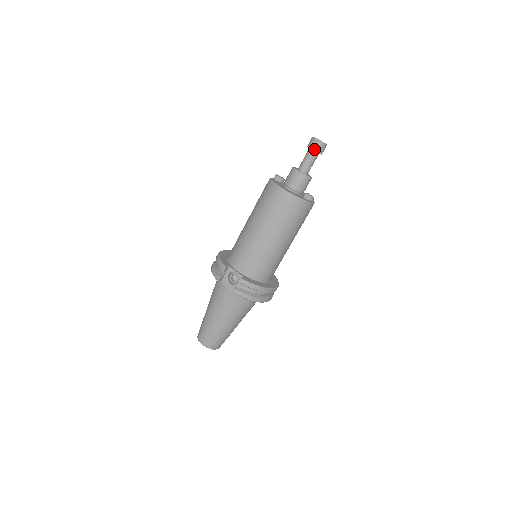
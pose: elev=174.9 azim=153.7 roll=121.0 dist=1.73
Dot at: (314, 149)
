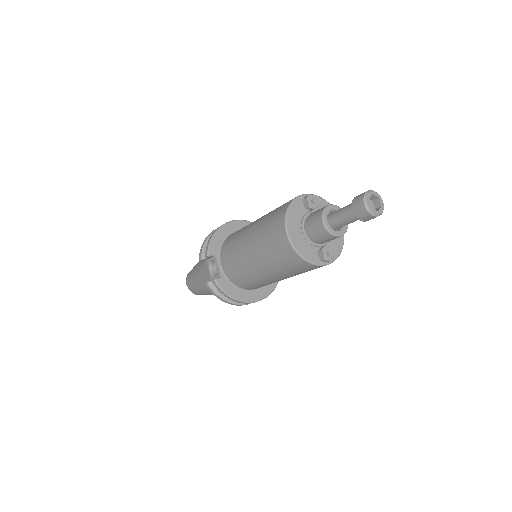
Dot at: (355, 212)
